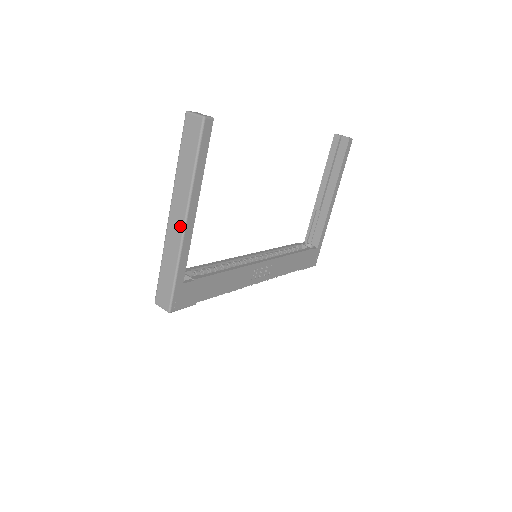
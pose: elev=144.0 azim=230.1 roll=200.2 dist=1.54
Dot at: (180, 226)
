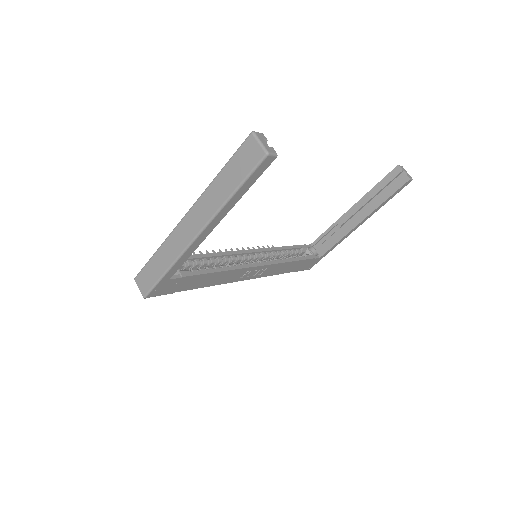
Dot at: (190, 235)
